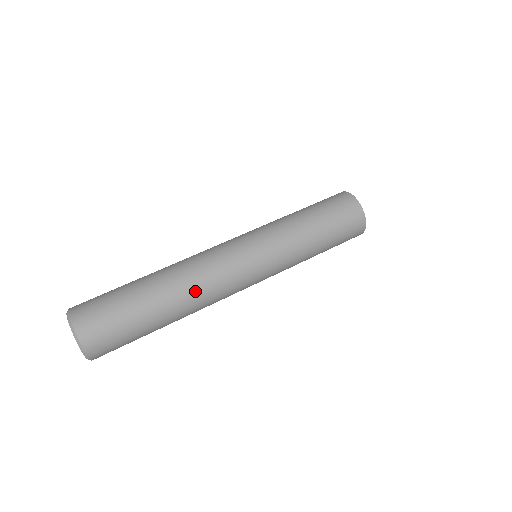
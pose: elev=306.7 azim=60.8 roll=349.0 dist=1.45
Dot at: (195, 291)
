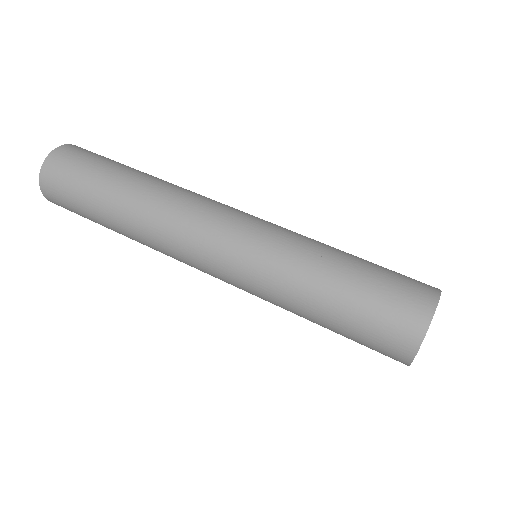
Dot at: (148, 239)
